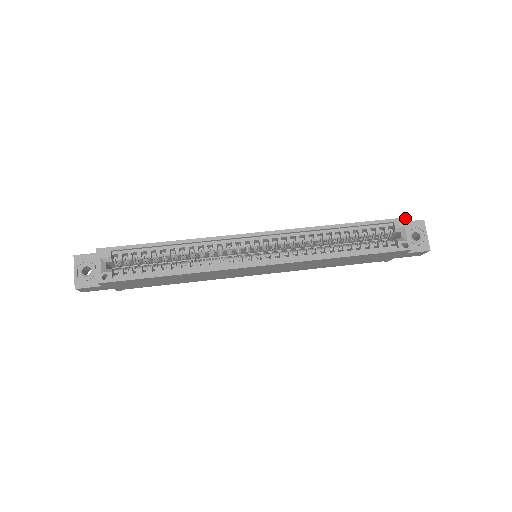
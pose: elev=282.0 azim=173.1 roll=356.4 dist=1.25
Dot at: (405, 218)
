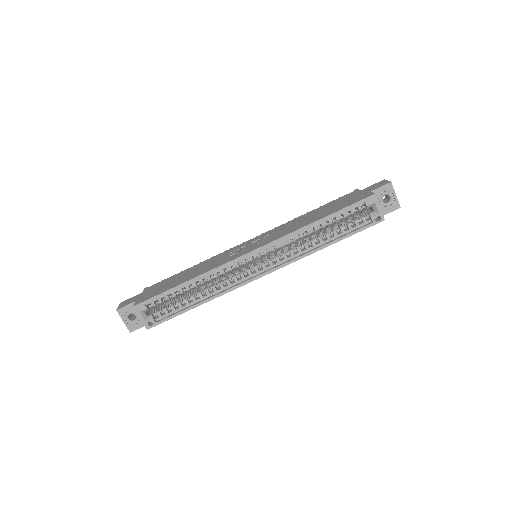
Dot at: (374, 195)
